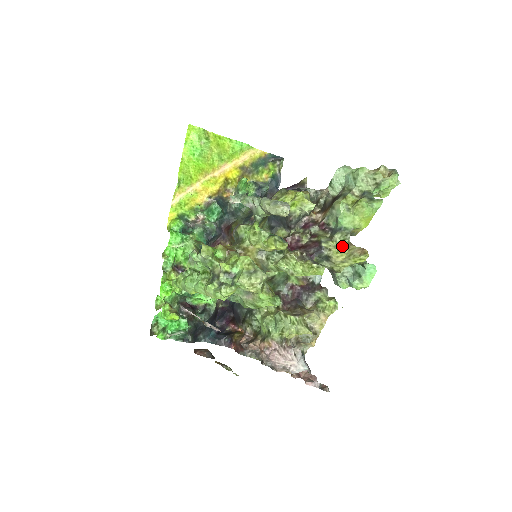
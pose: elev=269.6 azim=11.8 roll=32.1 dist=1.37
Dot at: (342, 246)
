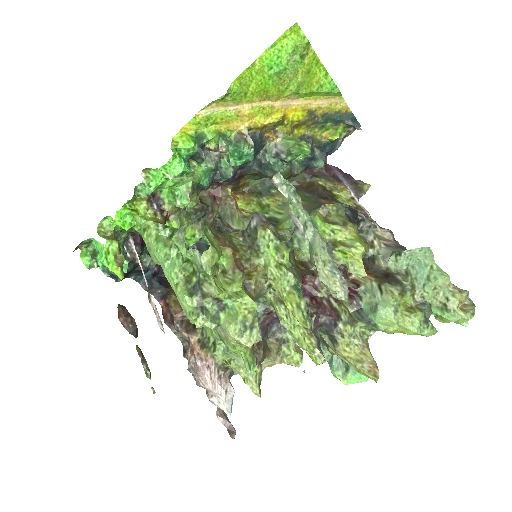
Dot at: (357, 340)
